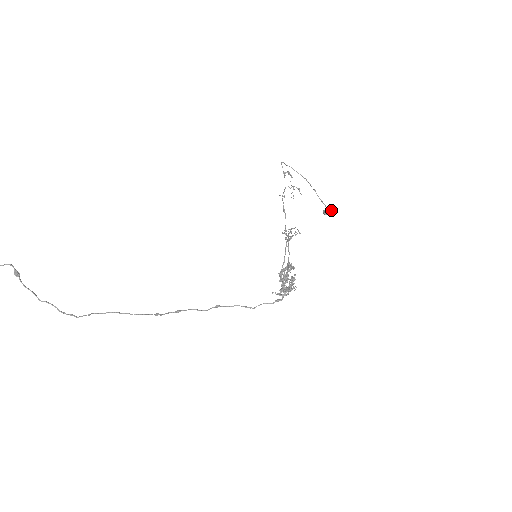
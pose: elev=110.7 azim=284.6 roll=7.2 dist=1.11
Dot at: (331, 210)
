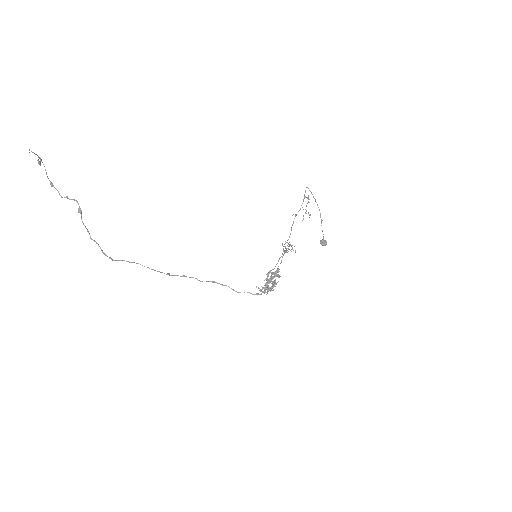
Dot at: (326, 243)
